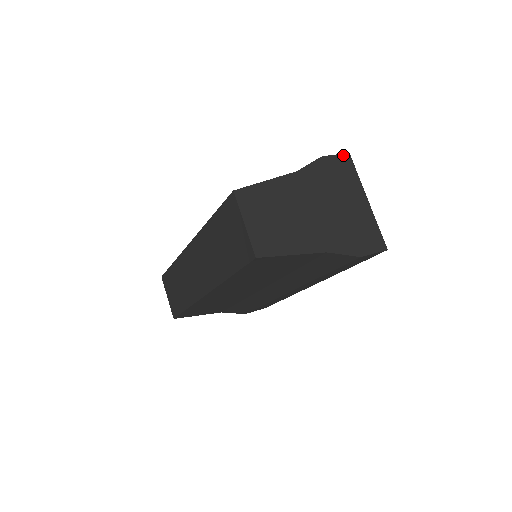
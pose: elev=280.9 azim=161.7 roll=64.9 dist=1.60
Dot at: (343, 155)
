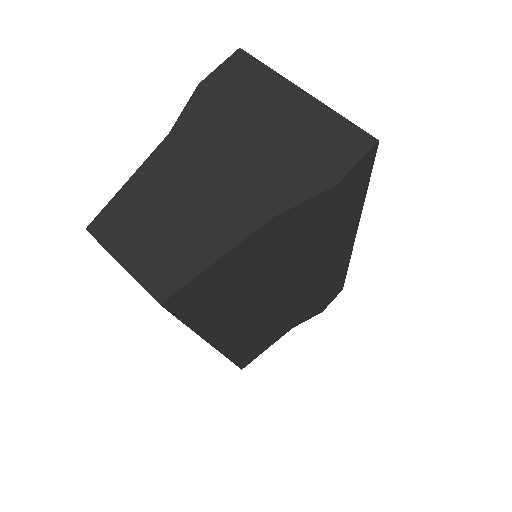
Dot at: (231, 58)
